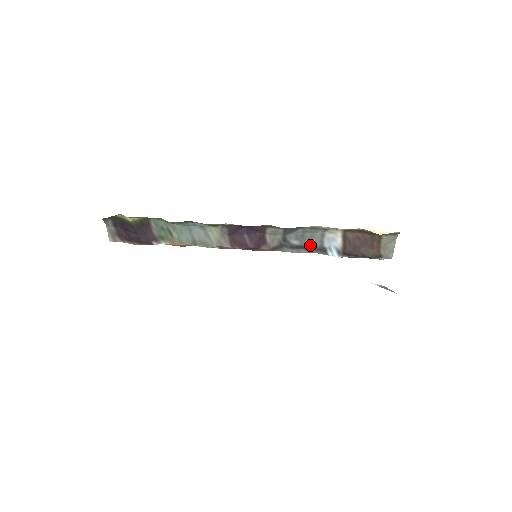
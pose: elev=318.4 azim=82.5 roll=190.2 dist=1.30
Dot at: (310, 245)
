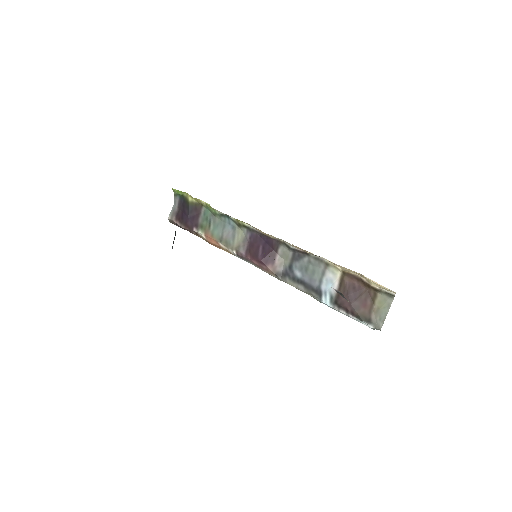
Dot at: (309, 282)
